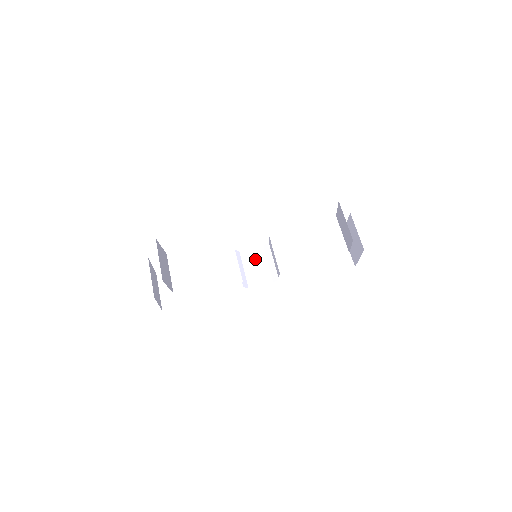
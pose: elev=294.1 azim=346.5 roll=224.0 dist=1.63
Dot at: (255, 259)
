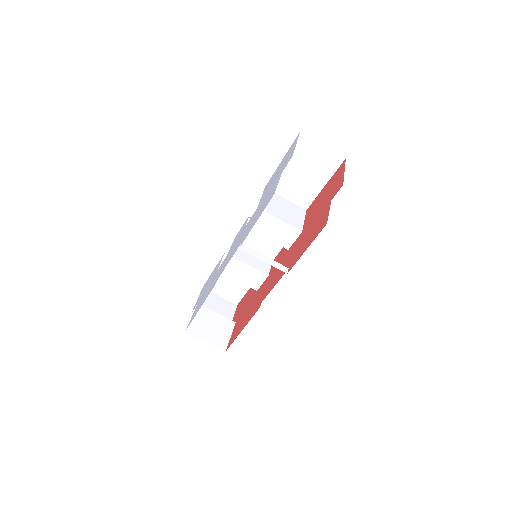
Dot at: (254, 233)
